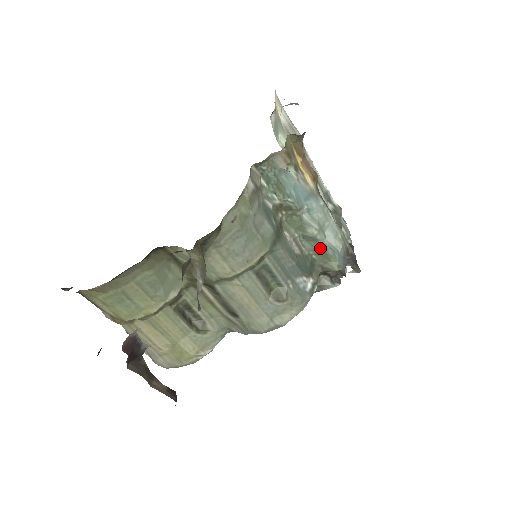
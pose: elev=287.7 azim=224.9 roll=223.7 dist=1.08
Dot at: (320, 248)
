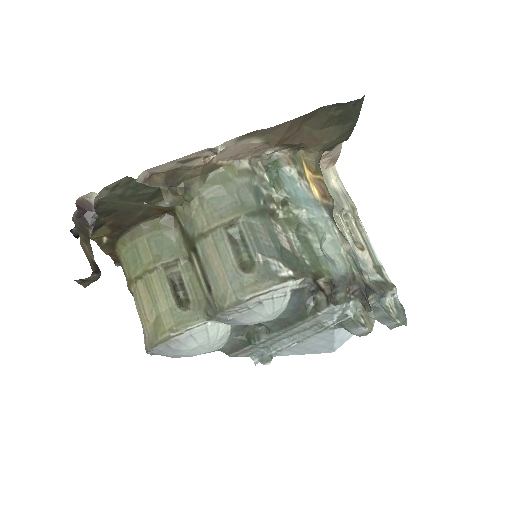
Dot at: (312, 251)
